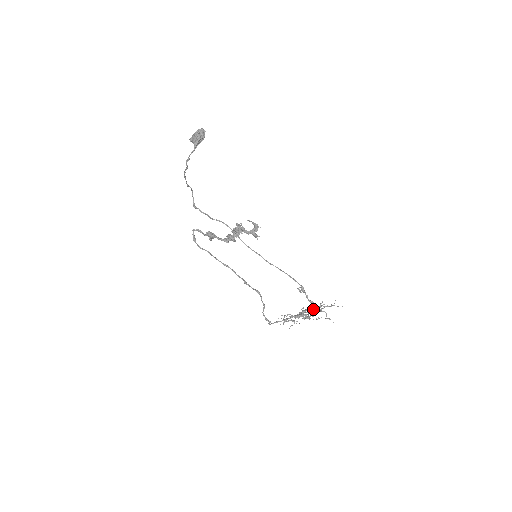
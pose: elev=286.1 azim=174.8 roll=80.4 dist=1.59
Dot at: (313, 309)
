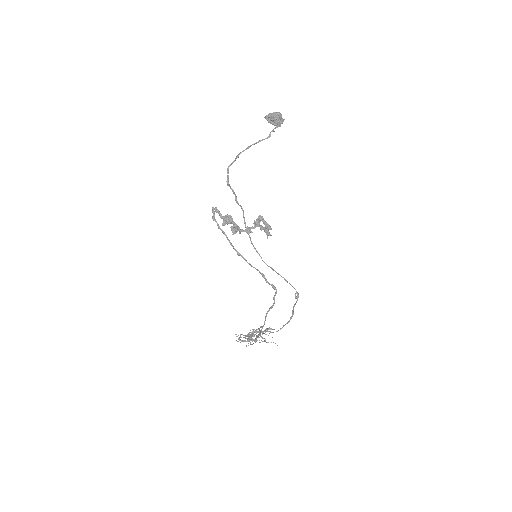
Dot at: (268, 328)
